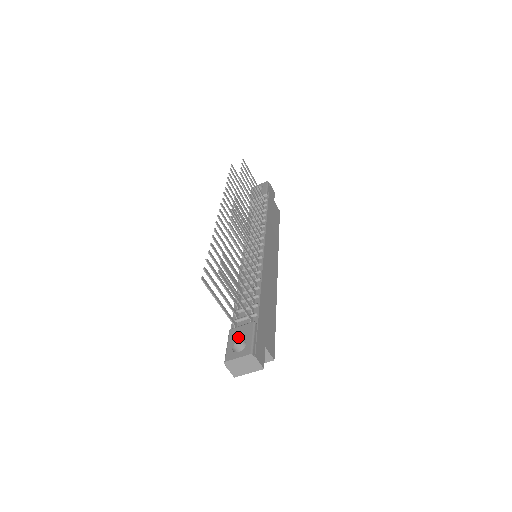
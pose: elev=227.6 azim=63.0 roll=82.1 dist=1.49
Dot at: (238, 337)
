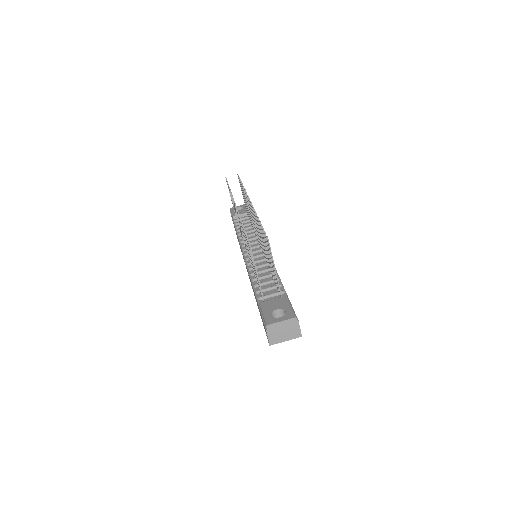
Dot at: (274, 307)
